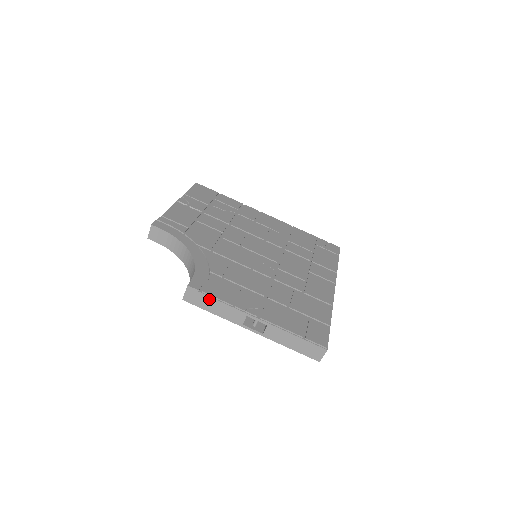
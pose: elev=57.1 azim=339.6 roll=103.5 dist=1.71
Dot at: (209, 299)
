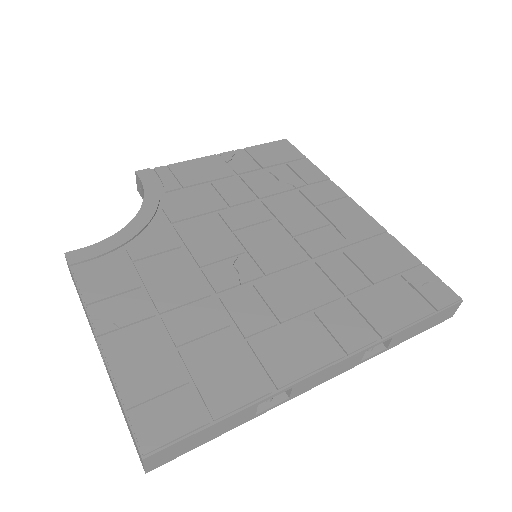
Dot at: (75, 283)
